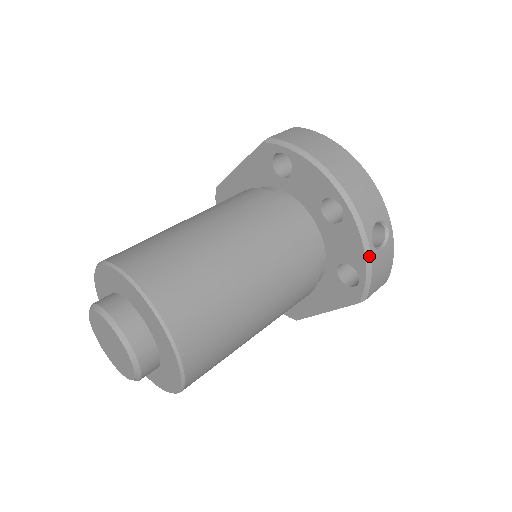
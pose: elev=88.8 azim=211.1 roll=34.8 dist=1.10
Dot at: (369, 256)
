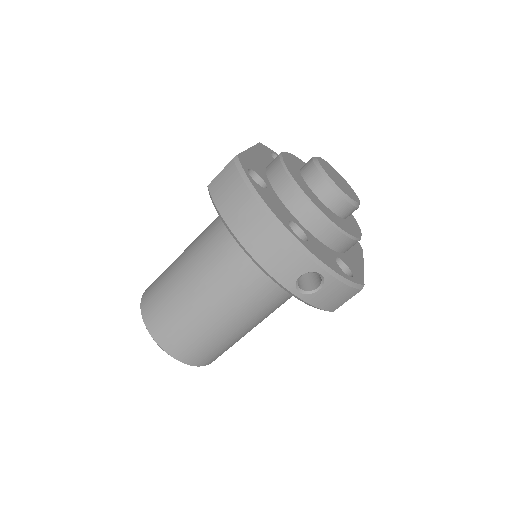
Dot at: (303, 301)
